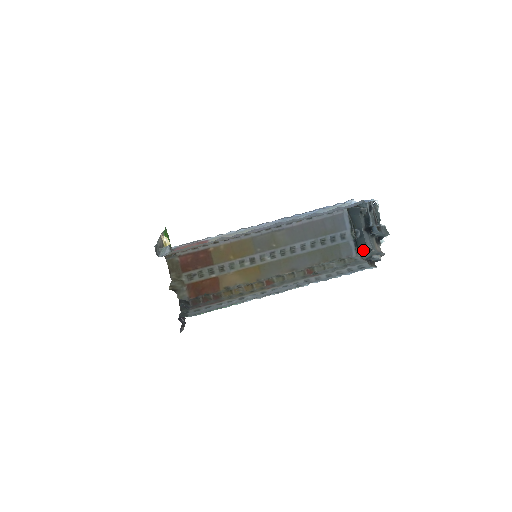
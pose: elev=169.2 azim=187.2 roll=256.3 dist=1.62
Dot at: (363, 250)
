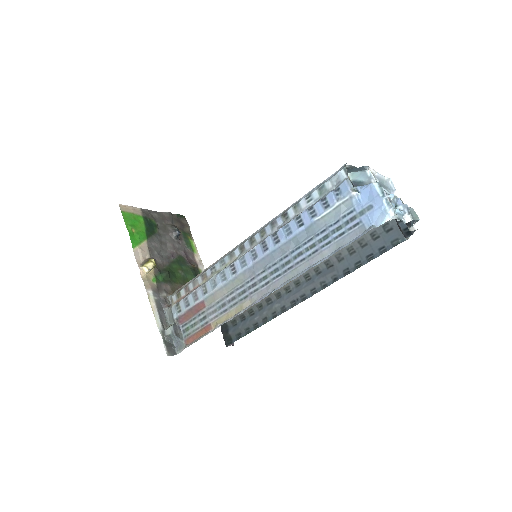
Dot at: occluded
